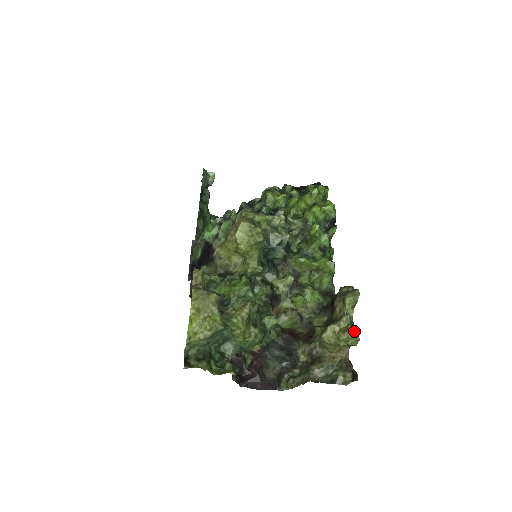
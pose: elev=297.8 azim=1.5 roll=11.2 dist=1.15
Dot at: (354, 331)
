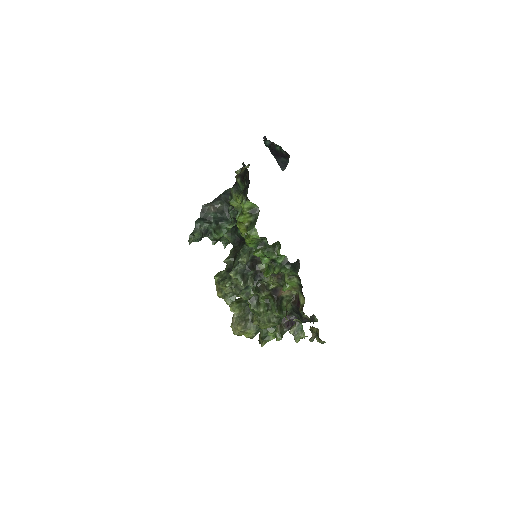
Dot at: (302, 333)
